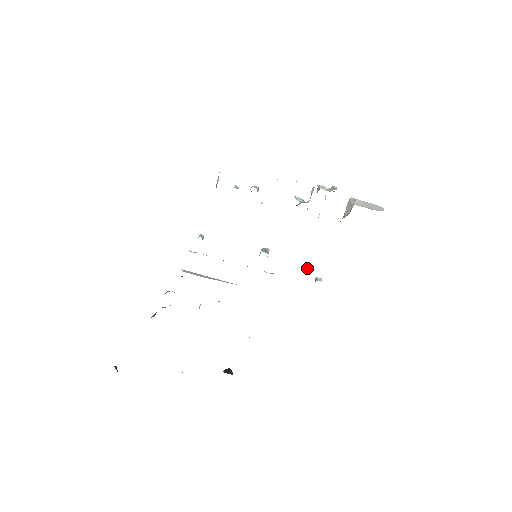
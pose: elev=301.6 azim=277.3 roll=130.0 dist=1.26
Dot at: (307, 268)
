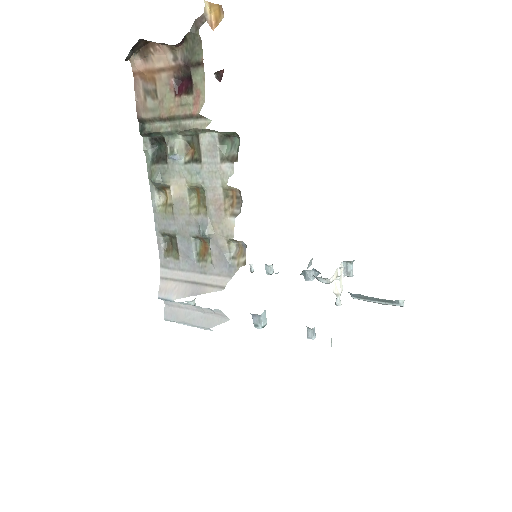
Dot at: (312, 331)
